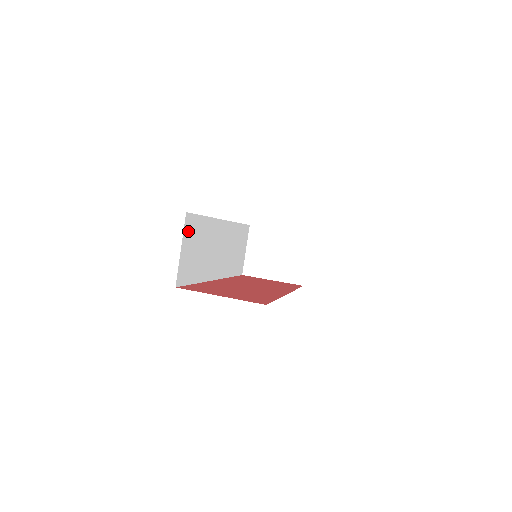
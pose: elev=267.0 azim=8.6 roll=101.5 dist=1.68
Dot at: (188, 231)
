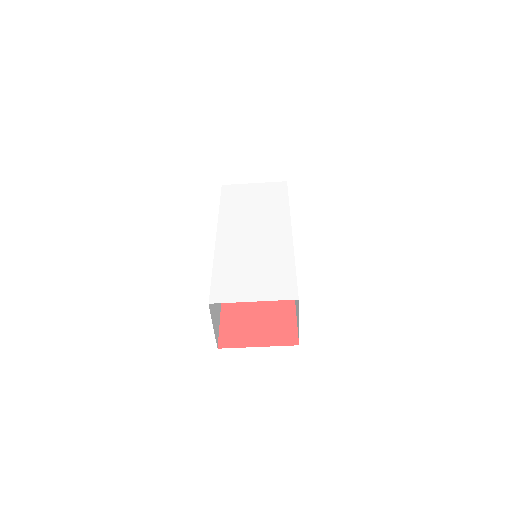
Dot at: (211, 307)
